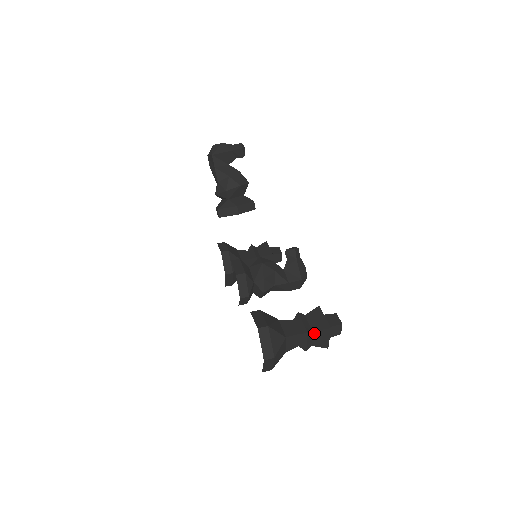
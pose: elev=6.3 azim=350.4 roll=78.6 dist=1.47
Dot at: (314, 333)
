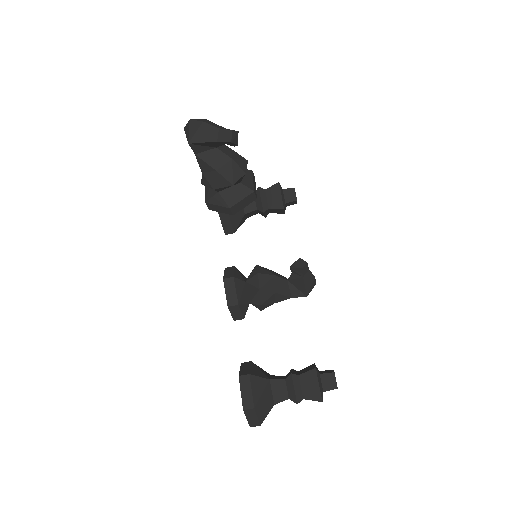
Dot at: (305, 398)
